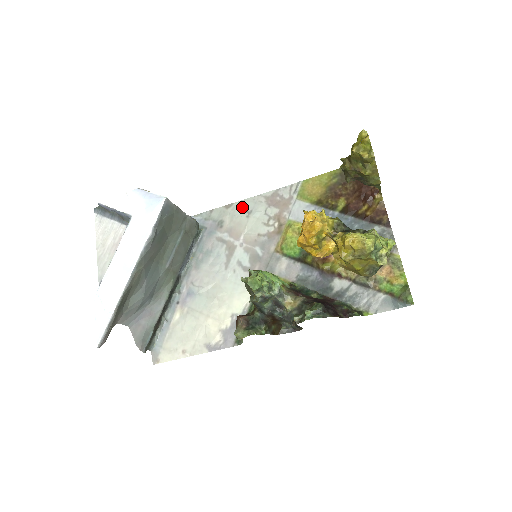
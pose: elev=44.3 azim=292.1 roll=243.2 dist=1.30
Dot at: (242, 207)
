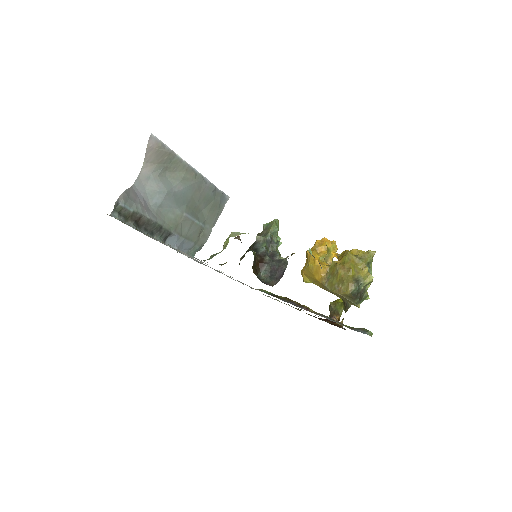
Dot at: occluded
